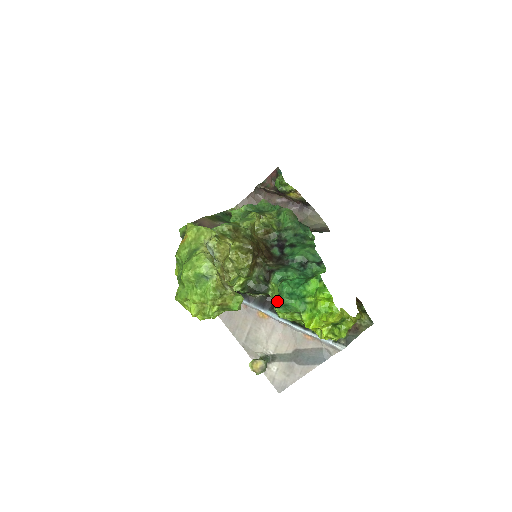
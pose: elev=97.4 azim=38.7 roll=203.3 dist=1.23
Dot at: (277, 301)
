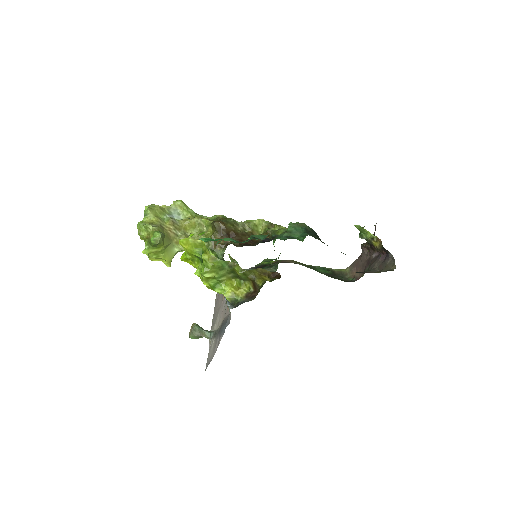
Dot at: occluded
